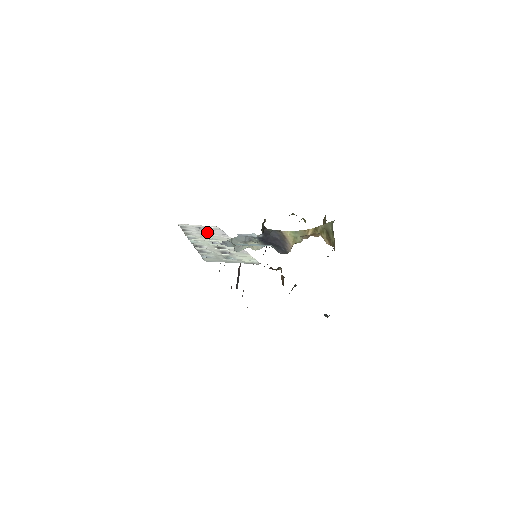
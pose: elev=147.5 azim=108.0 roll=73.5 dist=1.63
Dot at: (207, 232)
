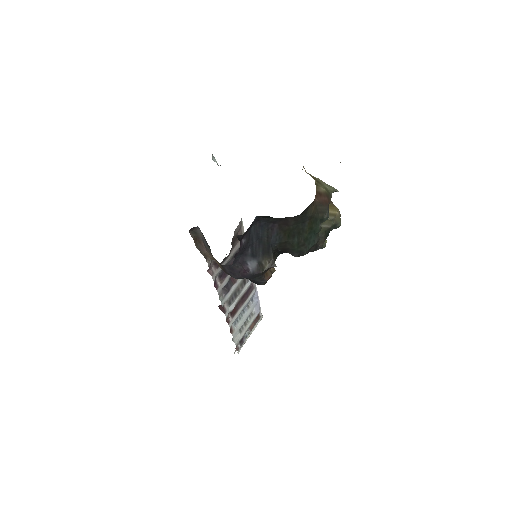
Dot at: occluded
